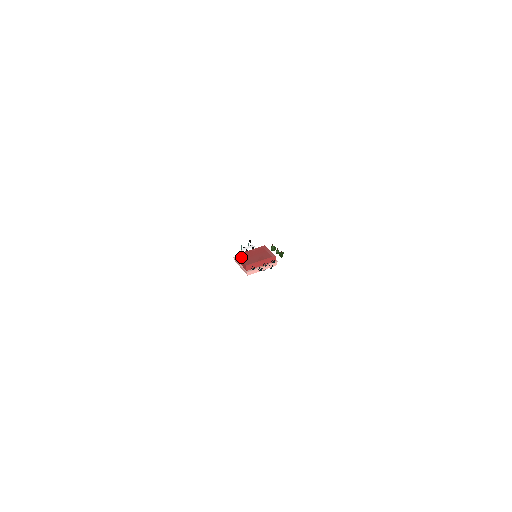
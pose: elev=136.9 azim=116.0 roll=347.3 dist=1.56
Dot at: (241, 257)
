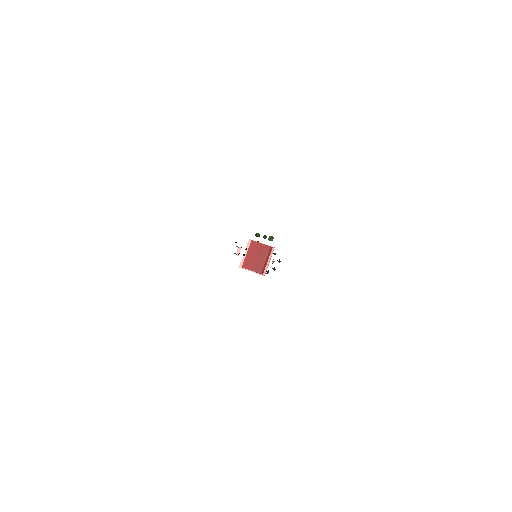
Dot at: (248, 267)
